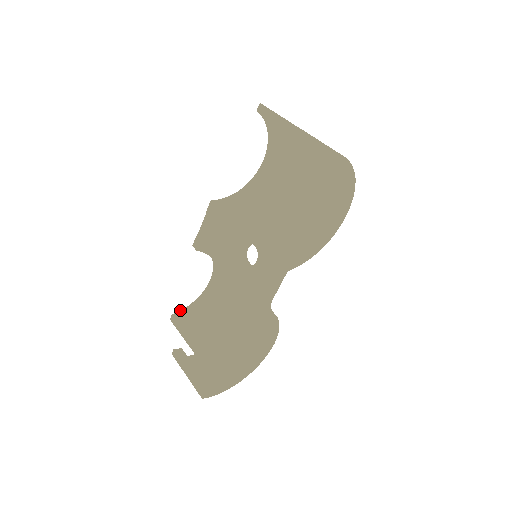
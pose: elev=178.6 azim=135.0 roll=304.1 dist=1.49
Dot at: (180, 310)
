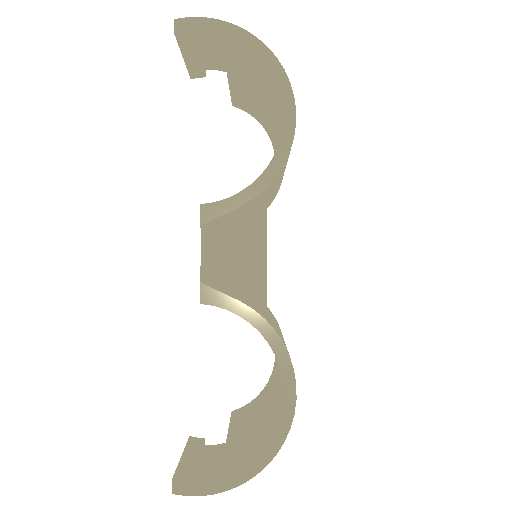
Dot at: occluded
